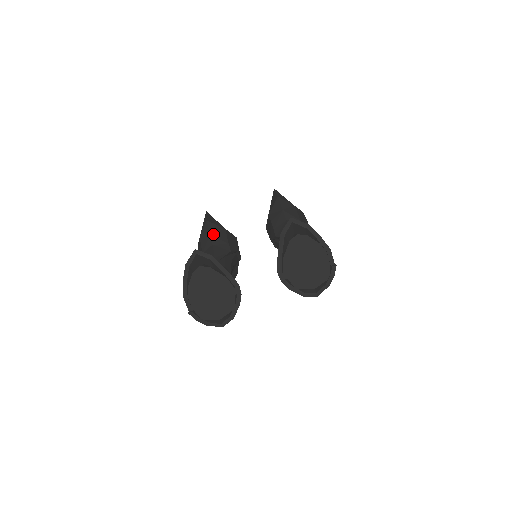
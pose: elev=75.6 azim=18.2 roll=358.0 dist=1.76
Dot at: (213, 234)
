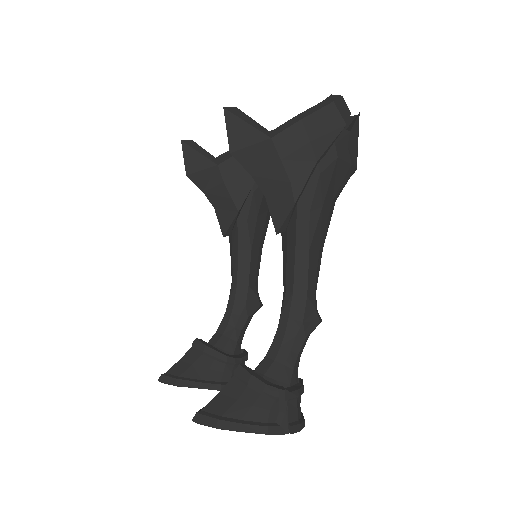
Dot at: (206, 190)
